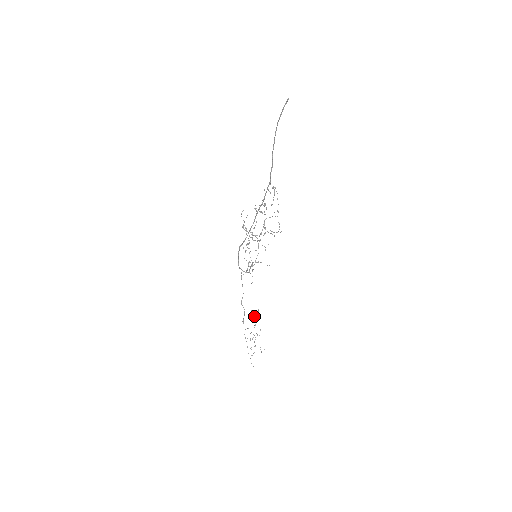
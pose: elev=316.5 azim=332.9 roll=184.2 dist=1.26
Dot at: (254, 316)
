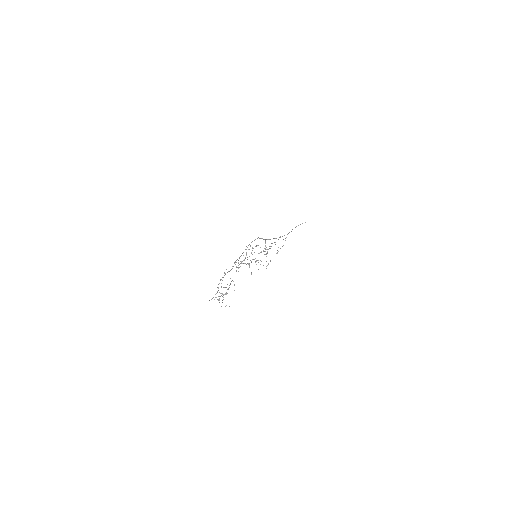
Dot at: (233, 281)
